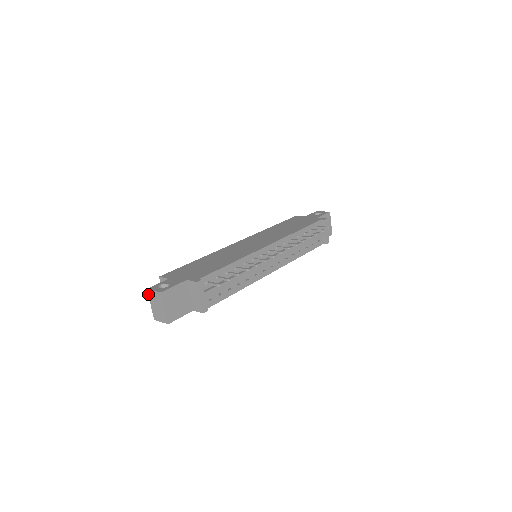
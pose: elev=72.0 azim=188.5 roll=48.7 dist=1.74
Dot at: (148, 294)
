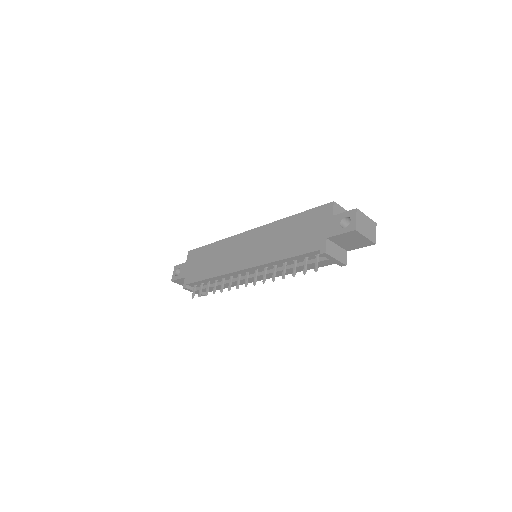
Dot at: occluded
